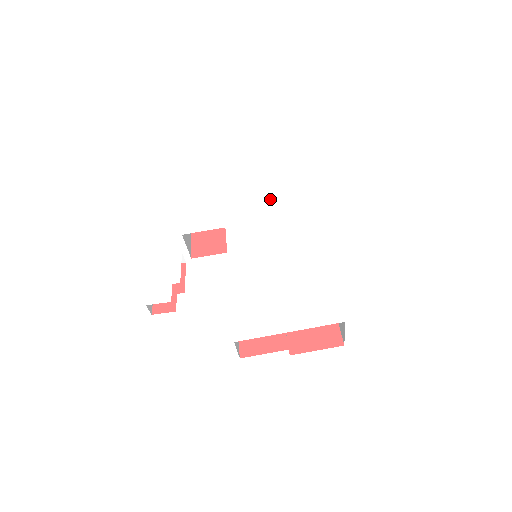
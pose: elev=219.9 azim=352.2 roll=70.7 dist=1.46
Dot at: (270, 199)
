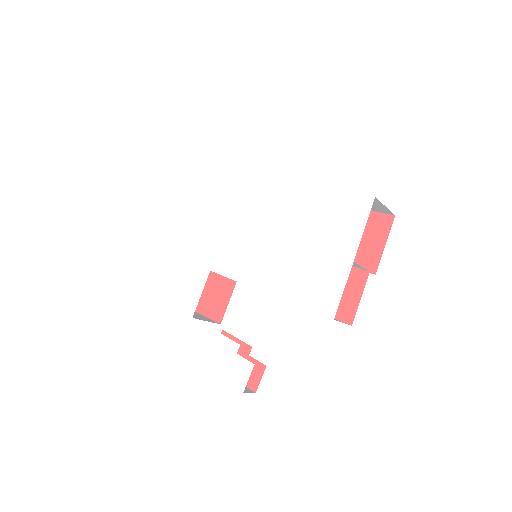
Dot at: (208, 213)
